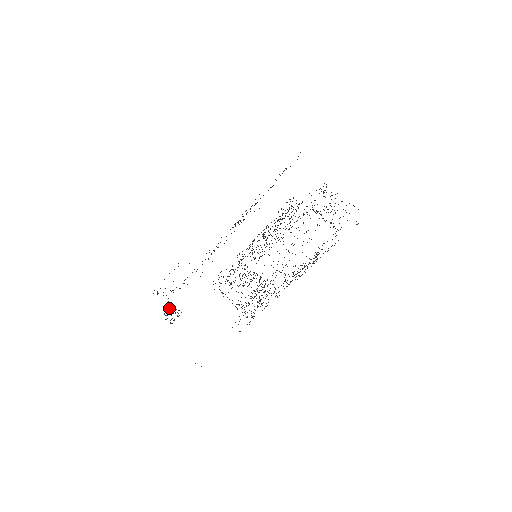
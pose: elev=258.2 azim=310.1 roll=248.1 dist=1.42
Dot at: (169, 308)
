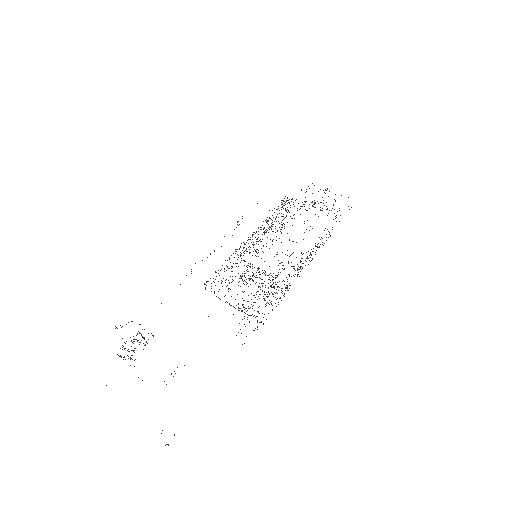
Dot at: occluded
